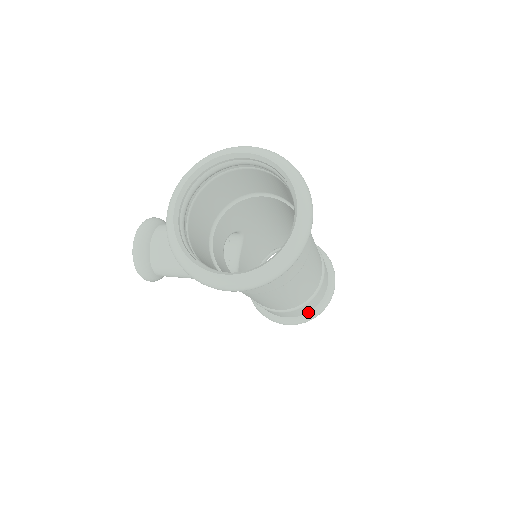
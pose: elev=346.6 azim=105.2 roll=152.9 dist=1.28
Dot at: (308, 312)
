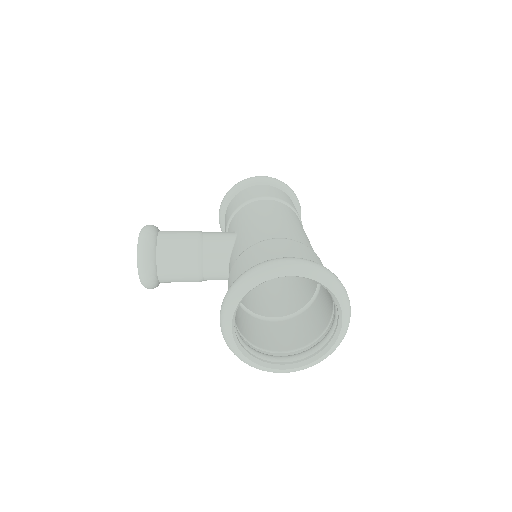
Dot at: occluded
